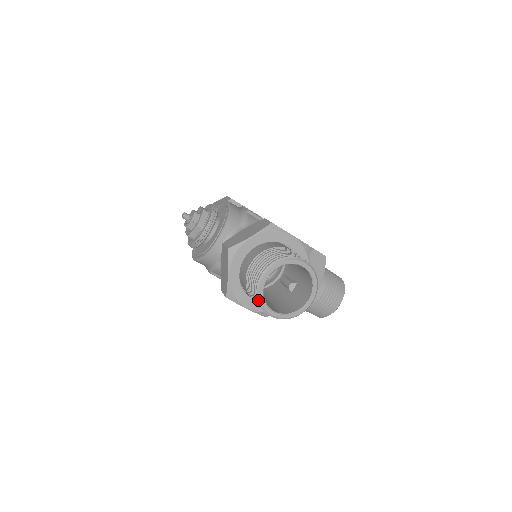
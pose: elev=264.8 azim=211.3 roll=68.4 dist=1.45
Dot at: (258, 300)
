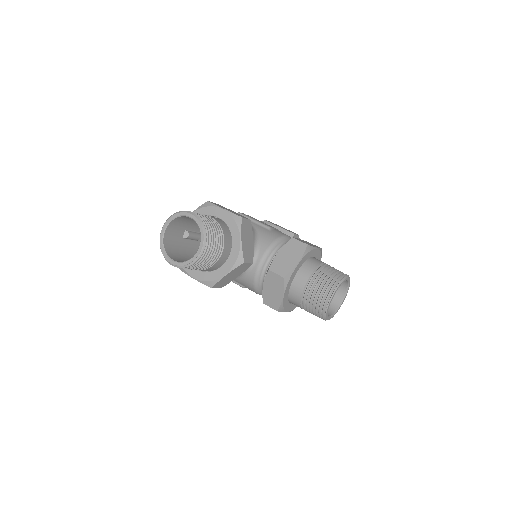
Dot at: (161, 250)
